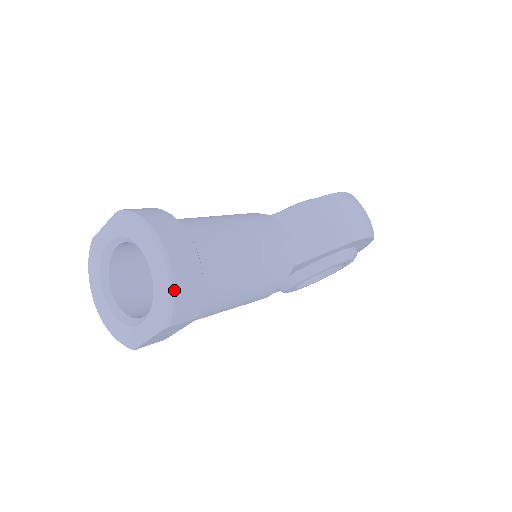
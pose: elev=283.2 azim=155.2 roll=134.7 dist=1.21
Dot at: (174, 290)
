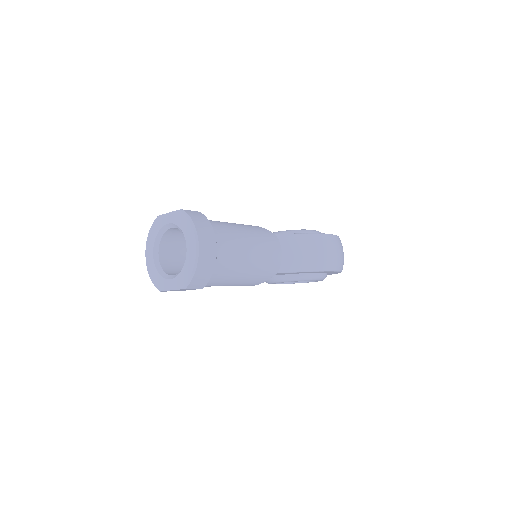
Dot at: (196, 271)
